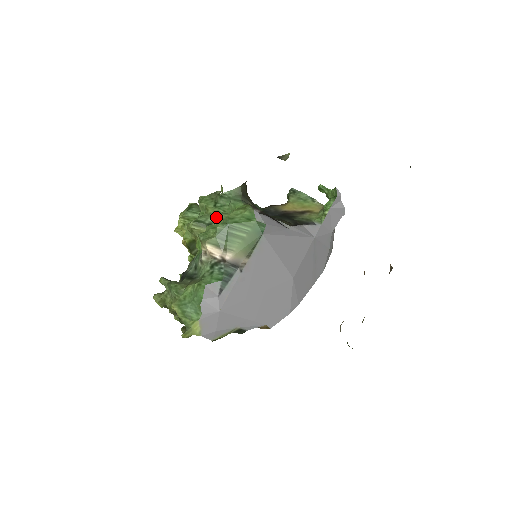
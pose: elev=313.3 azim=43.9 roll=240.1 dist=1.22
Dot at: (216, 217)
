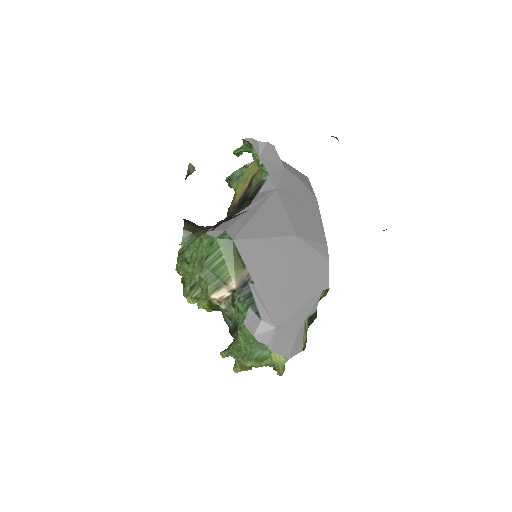
Dot at: occluded
